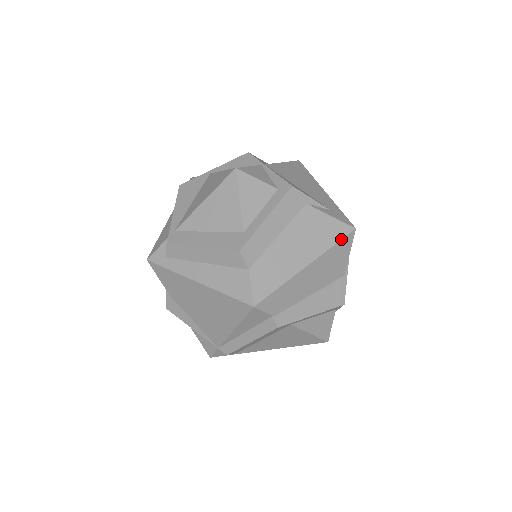
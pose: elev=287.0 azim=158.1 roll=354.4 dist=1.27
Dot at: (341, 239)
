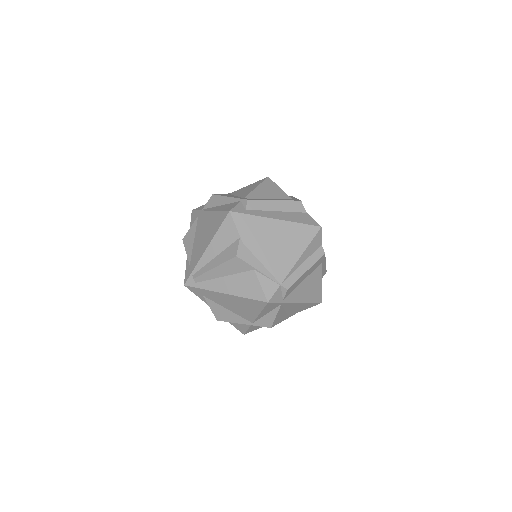
Dot at: occluded
